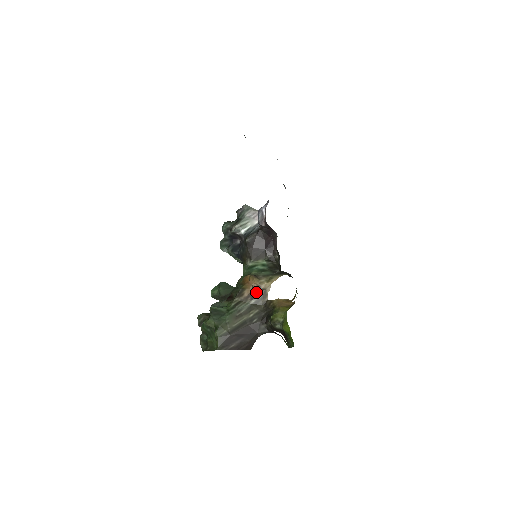
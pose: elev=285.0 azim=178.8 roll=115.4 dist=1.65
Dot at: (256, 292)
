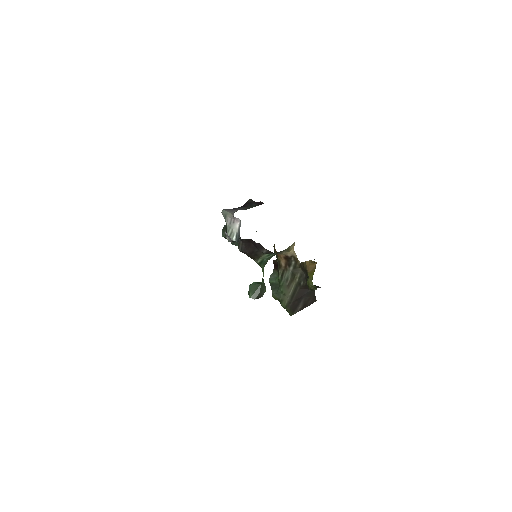
Dot at: (288, 260)
